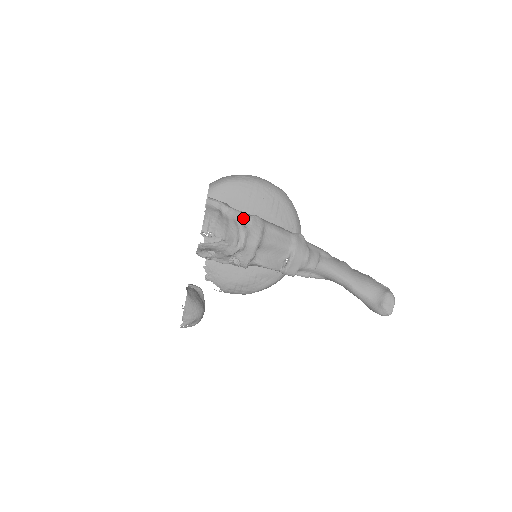
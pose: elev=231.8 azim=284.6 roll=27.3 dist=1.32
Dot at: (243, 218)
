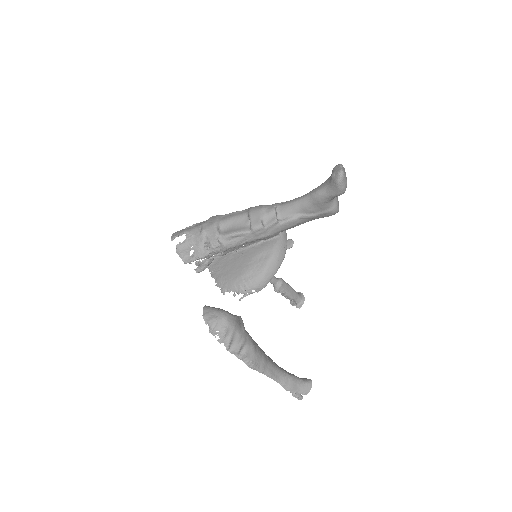
Dot at: occluded
